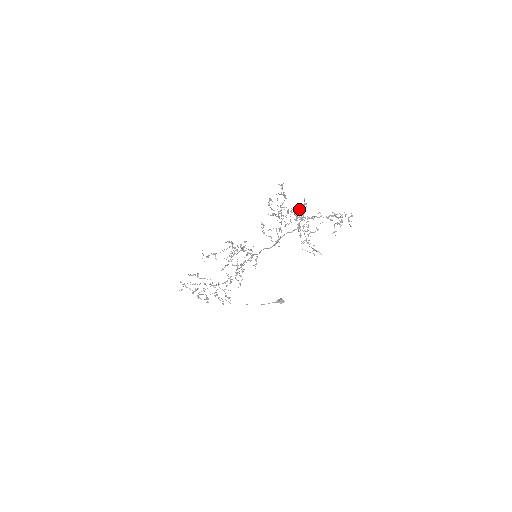
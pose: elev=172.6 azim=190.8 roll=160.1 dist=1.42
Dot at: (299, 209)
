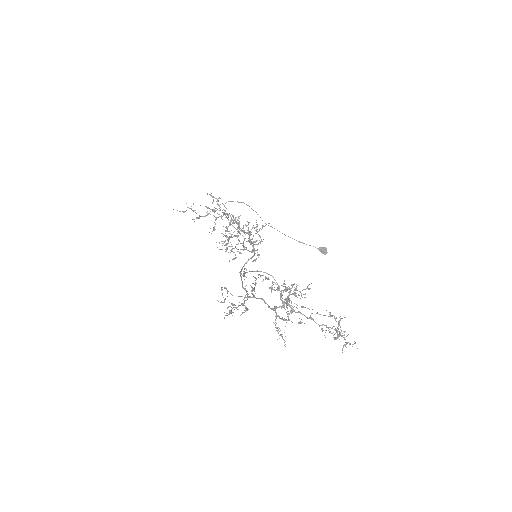
Dot at: occluded
